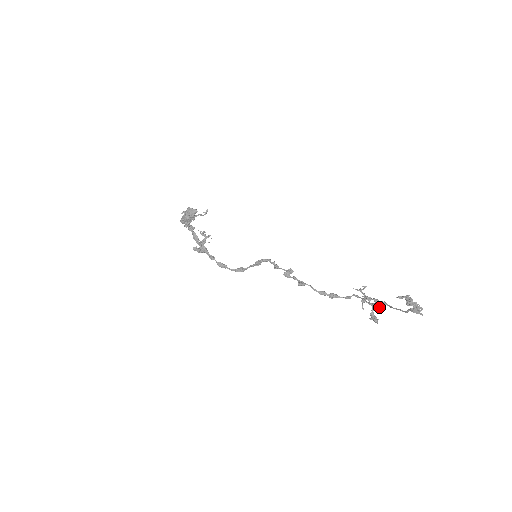
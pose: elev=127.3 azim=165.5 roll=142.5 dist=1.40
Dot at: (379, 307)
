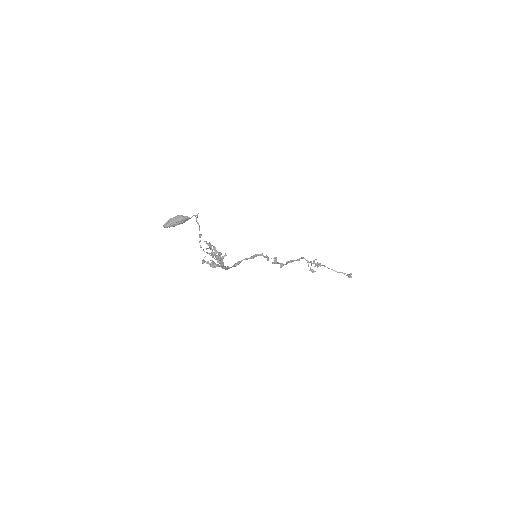
Dot at: (318, 266)
